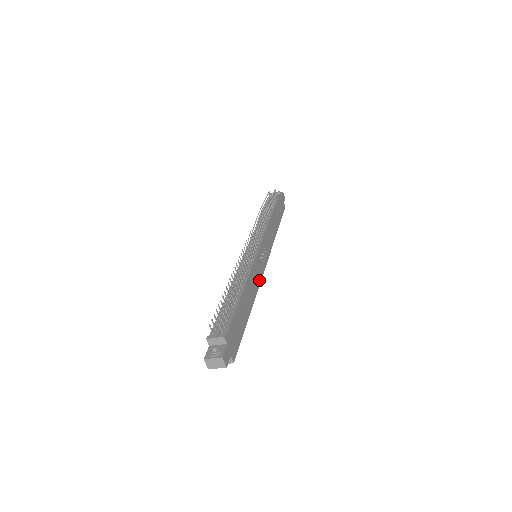
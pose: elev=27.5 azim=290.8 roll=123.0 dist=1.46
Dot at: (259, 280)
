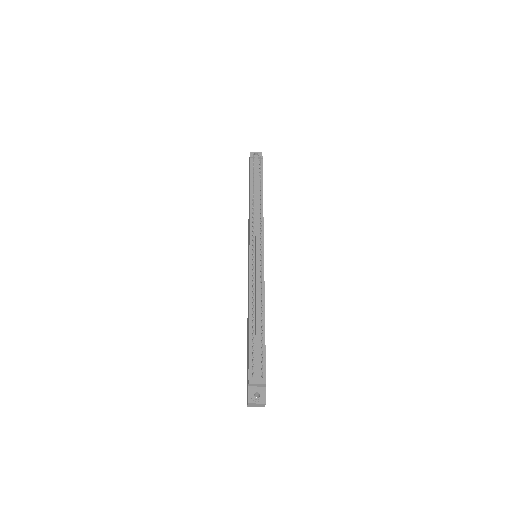
Dot at: occluded
